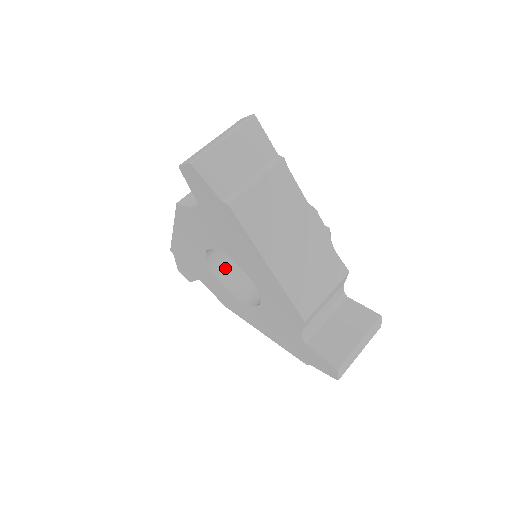
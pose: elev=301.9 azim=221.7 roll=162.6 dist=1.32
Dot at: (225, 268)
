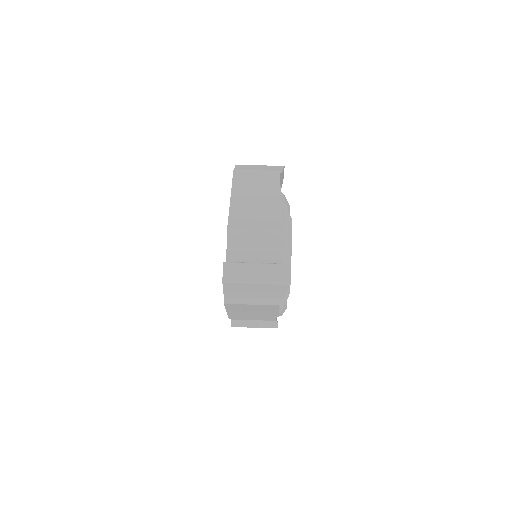
Dot at: occluded
